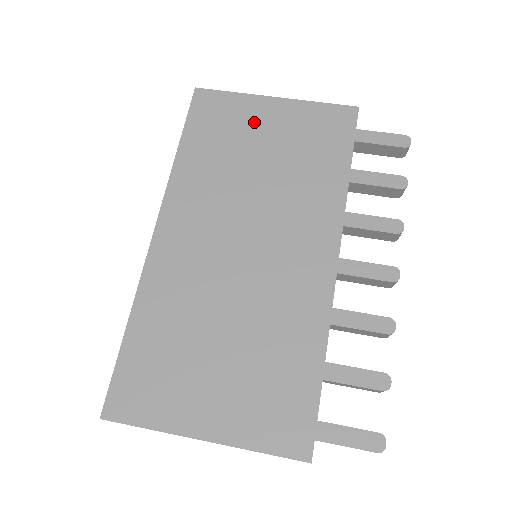
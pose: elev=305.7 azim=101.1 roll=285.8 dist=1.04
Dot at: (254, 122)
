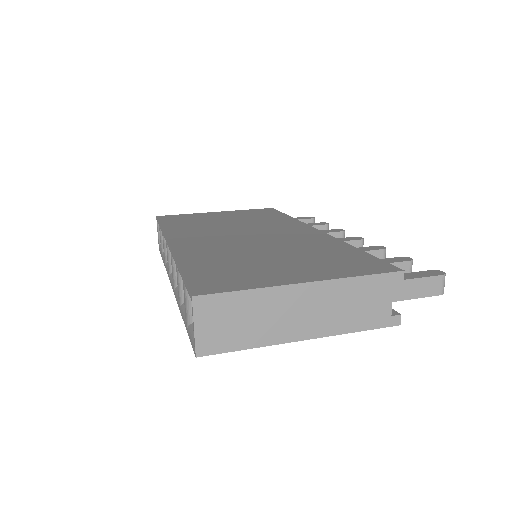
Dot at: (210, 216)
